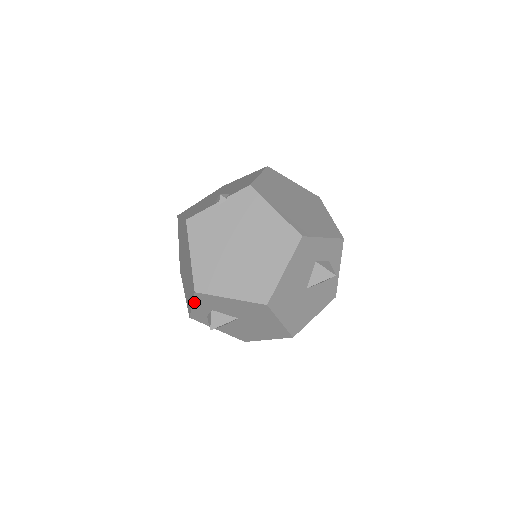
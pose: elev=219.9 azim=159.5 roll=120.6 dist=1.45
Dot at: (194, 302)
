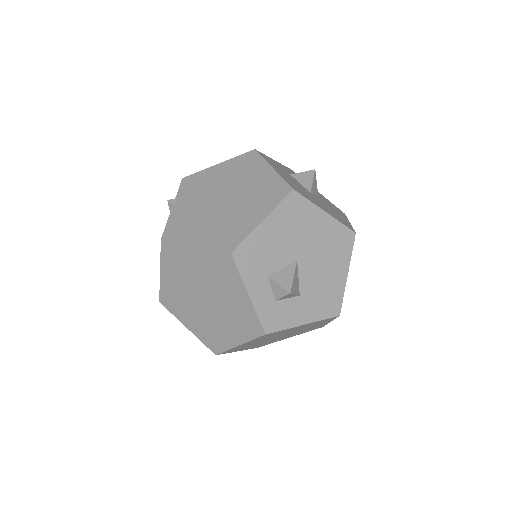
Dot at: (245, 282)
